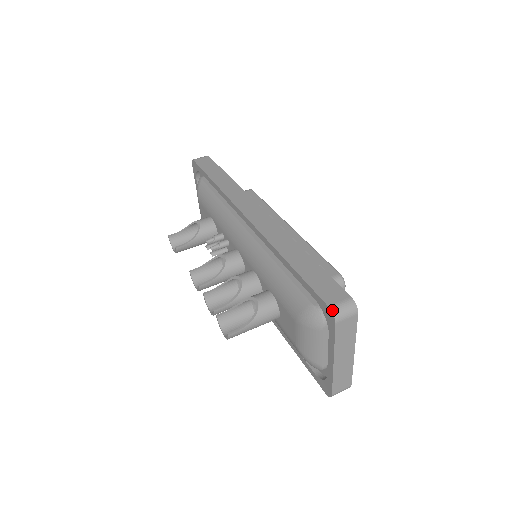
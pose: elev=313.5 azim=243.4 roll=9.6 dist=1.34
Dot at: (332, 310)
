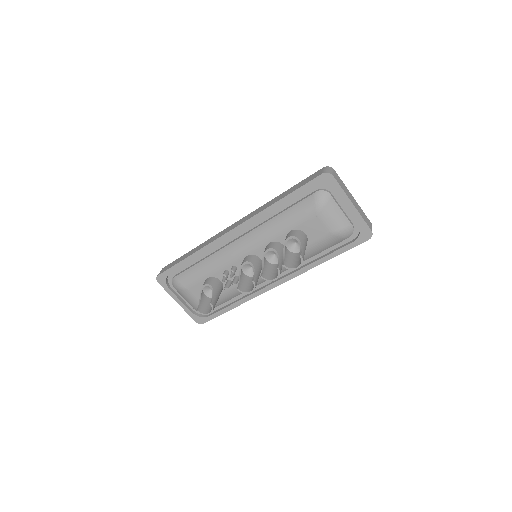
Dot at: (325, 172)
